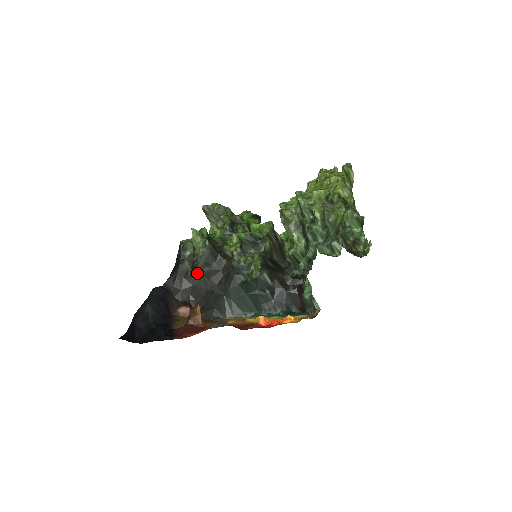
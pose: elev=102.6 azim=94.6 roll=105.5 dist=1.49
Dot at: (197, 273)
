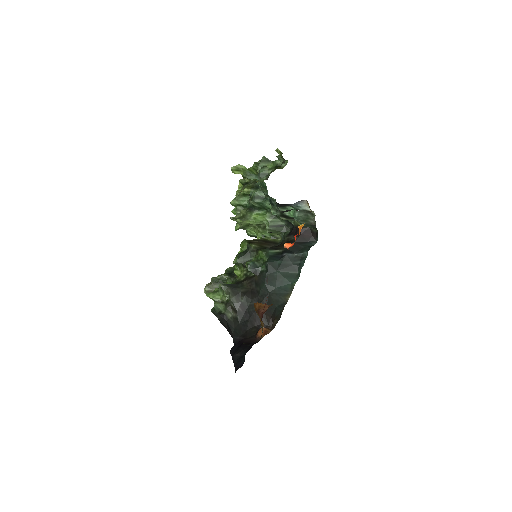
Dot at: (241, 309)
